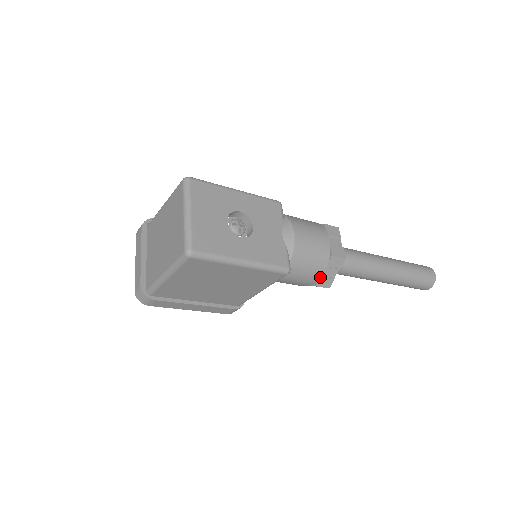
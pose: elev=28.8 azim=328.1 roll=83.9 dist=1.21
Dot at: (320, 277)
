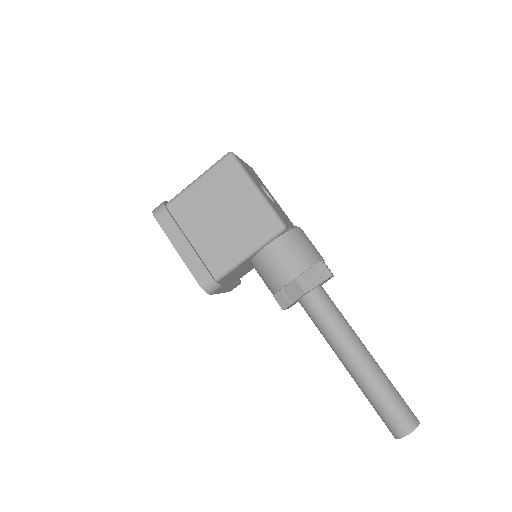
Dot at: (303, 272)
